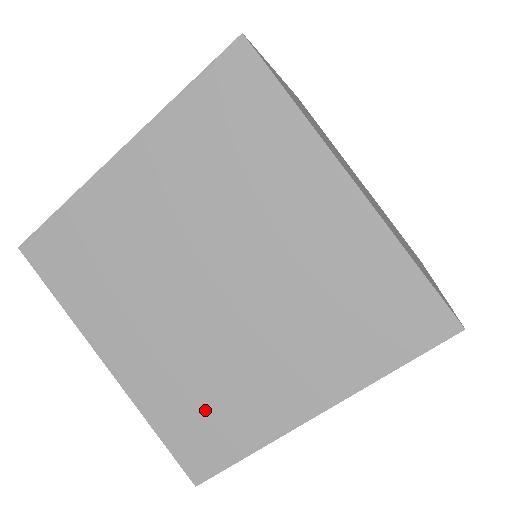
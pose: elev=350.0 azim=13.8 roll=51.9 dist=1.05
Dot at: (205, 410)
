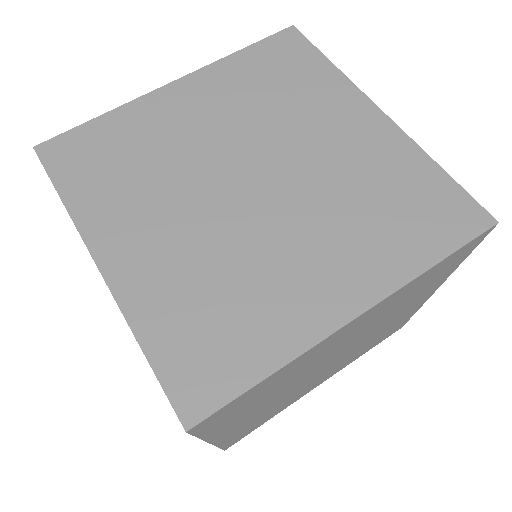
Dot at: (264, 418)
